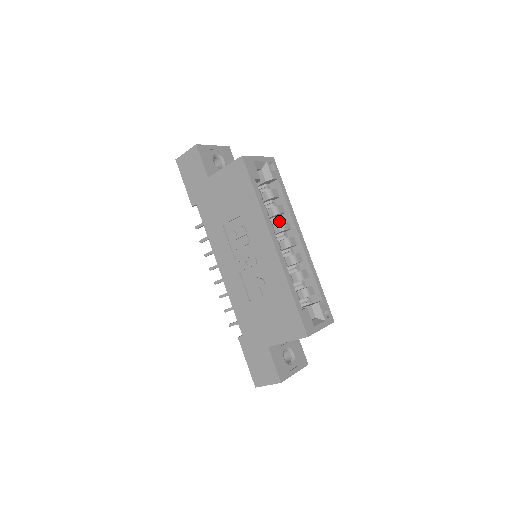
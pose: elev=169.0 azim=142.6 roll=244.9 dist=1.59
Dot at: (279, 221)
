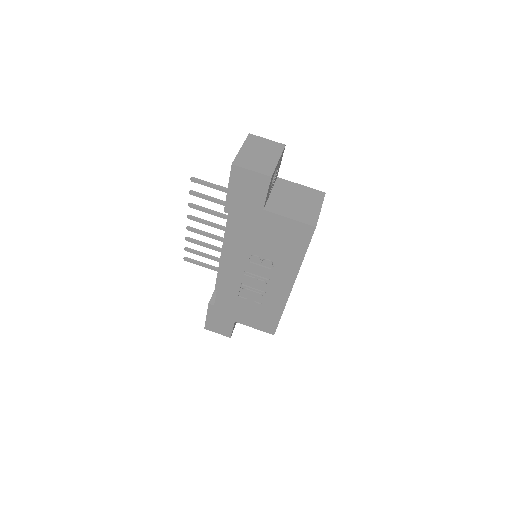
Dot at: occluded
